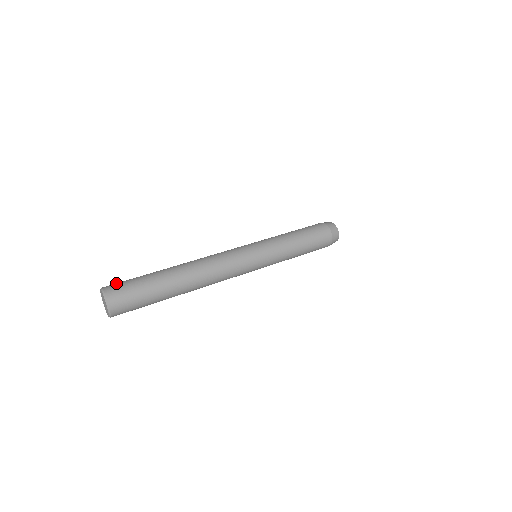
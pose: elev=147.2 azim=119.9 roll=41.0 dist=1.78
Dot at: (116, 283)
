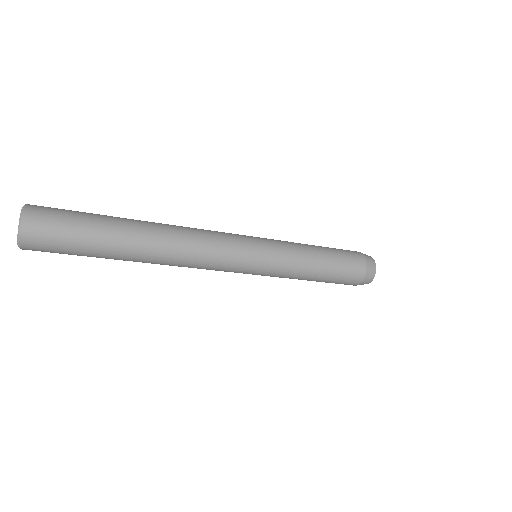
Dot at: occluded
